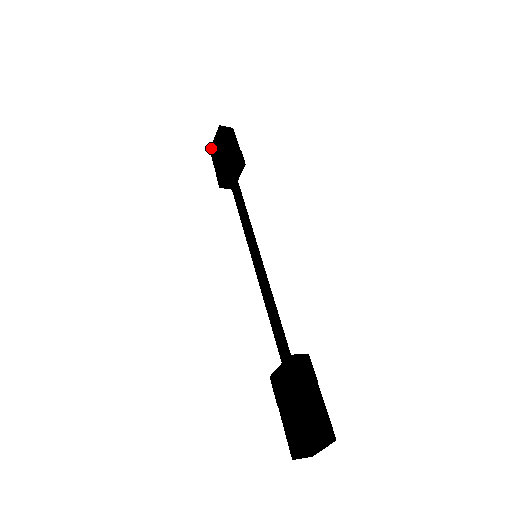
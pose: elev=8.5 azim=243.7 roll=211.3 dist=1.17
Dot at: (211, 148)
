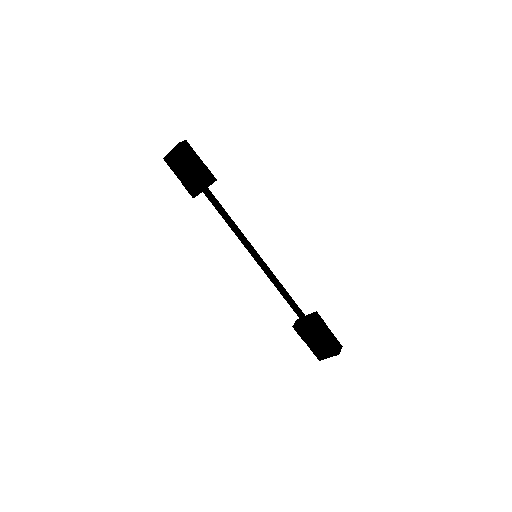
Dot at: (166, 158)
